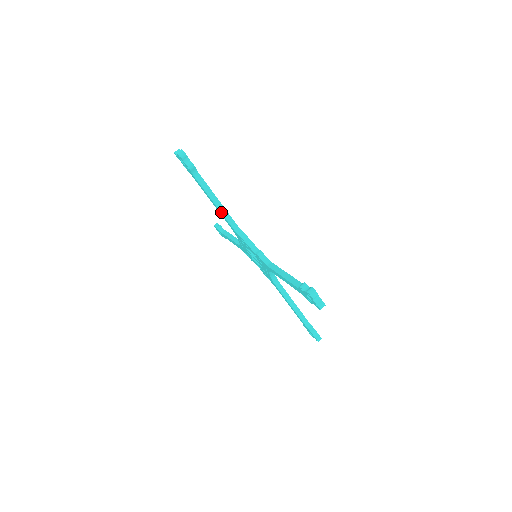
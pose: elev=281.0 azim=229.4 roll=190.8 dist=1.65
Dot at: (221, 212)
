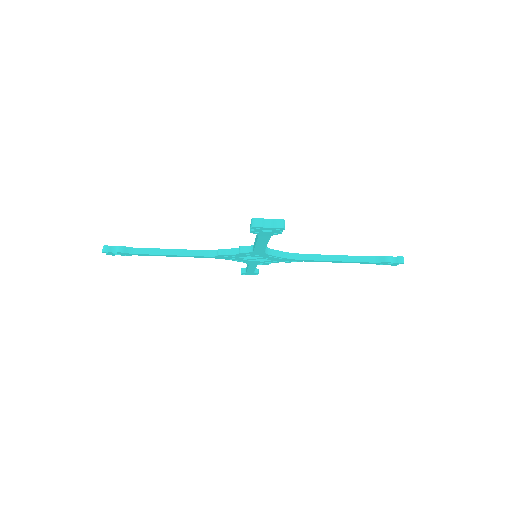
Dot at: (185, 255)
